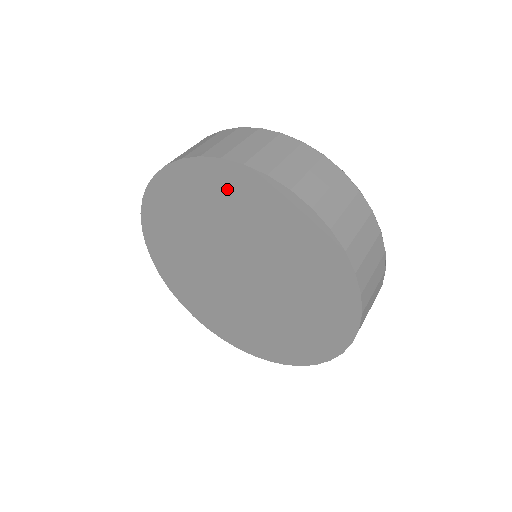
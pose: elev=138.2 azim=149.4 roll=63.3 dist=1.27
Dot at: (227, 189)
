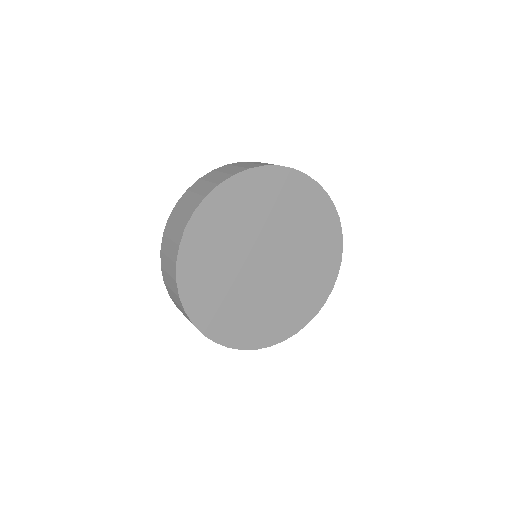
Dot at: (289, 191)
